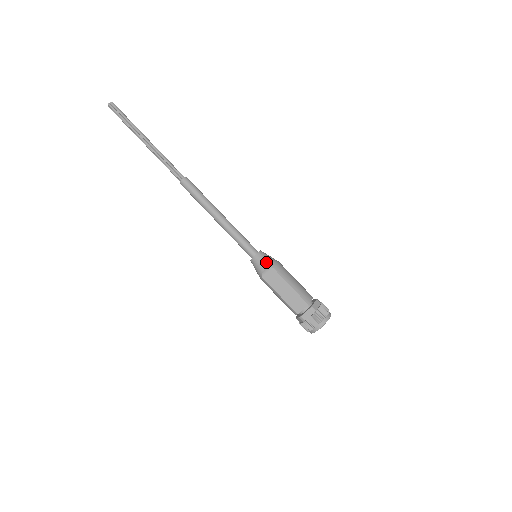
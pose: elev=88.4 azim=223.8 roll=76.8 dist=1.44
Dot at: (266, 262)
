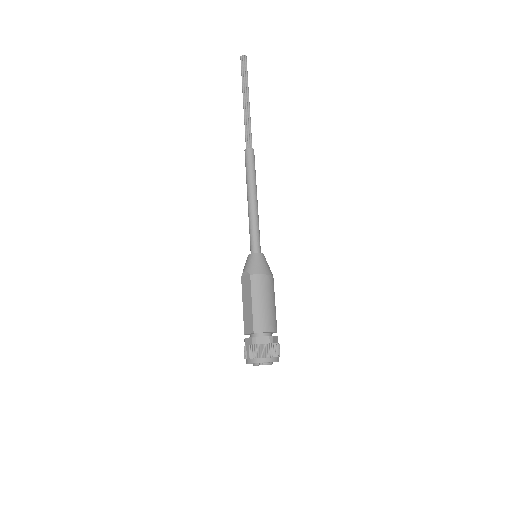
Dot at: (251, 265)
